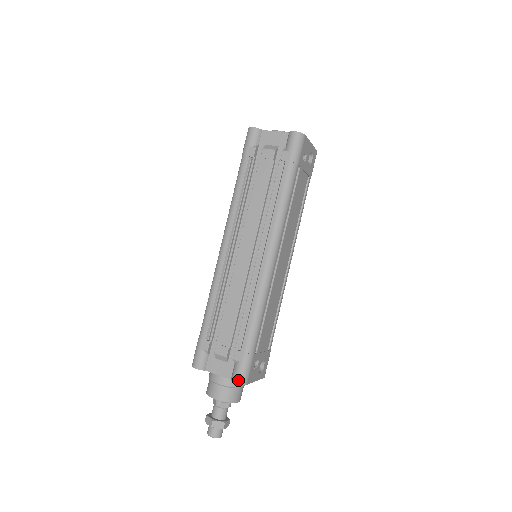
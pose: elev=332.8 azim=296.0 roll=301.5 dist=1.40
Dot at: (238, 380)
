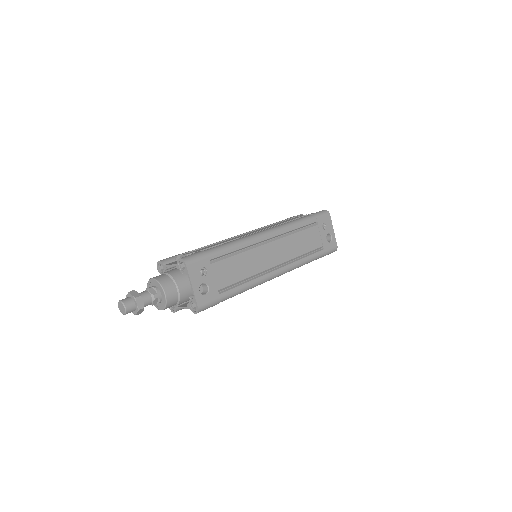
Dot at: (183, 257)
